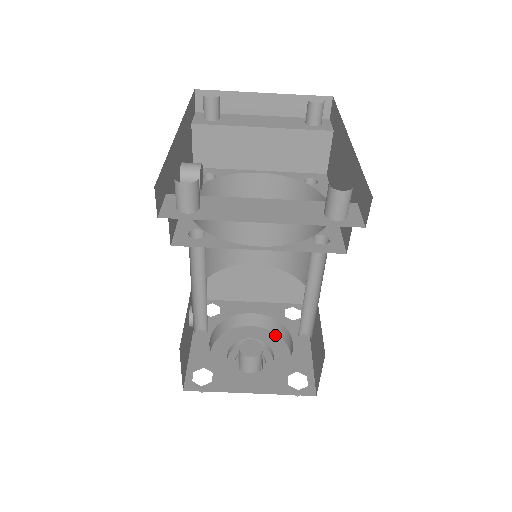
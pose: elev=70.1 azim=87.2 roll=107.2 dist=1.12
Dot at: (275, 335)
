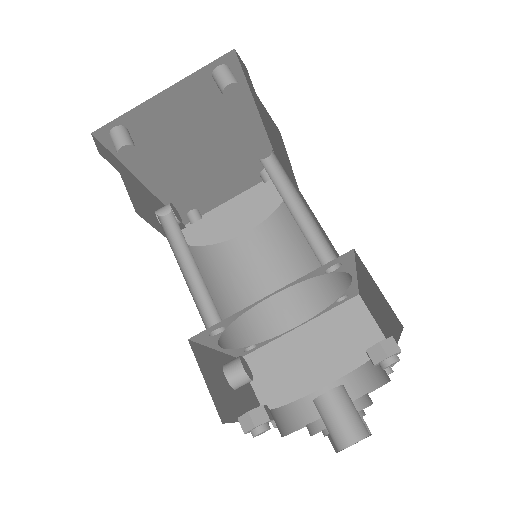
Dot at: (370, 392)
